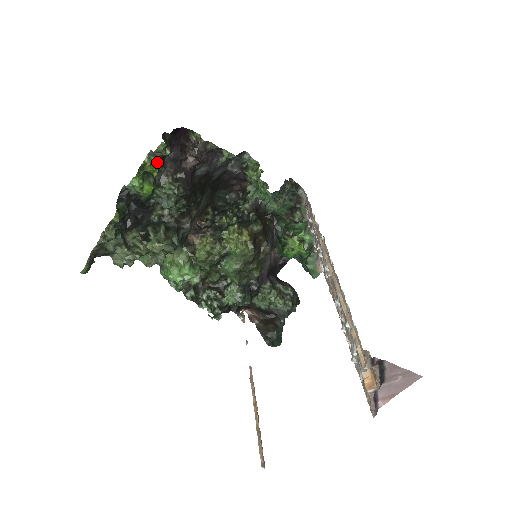
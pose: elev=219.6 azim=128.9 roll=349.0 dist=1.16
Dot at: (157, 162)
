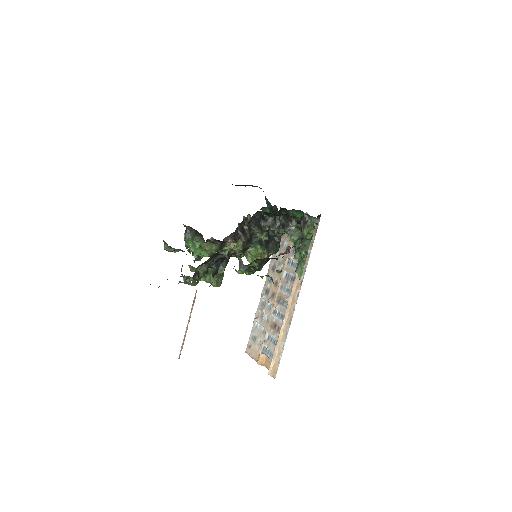
Dot at: occluded
